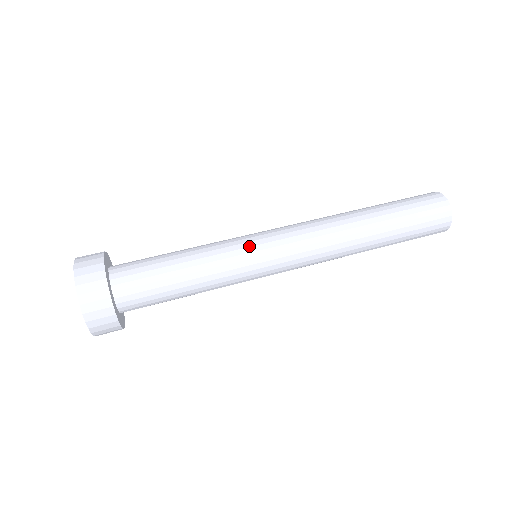
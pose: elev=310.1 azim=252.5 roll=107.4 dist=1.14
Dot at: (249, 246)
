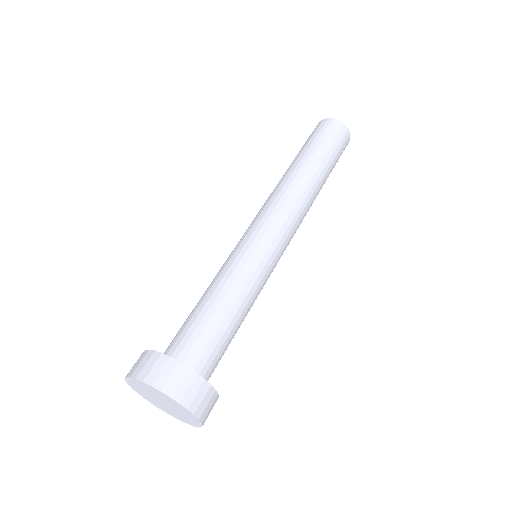
Dot at: (268, 260)
